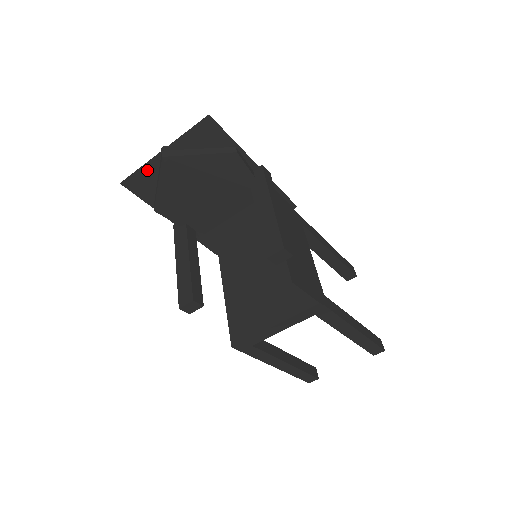
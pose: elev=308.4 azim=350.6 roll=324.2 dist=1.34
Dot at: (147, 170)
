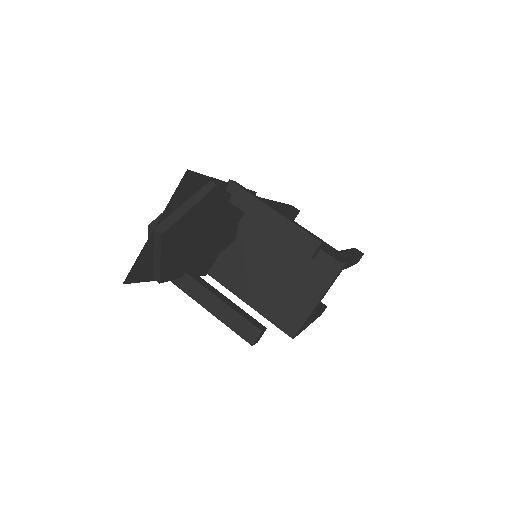
Dot at: (143, 255)
